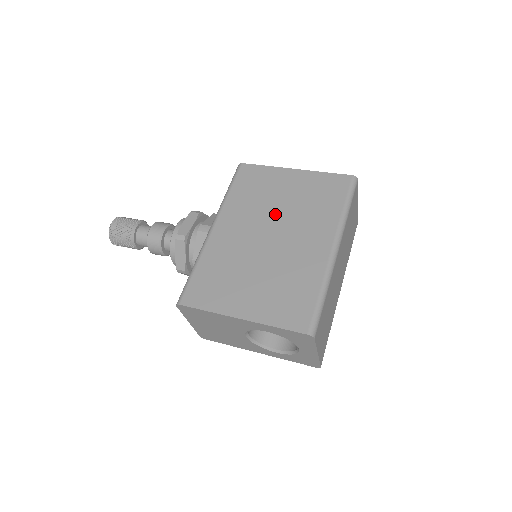
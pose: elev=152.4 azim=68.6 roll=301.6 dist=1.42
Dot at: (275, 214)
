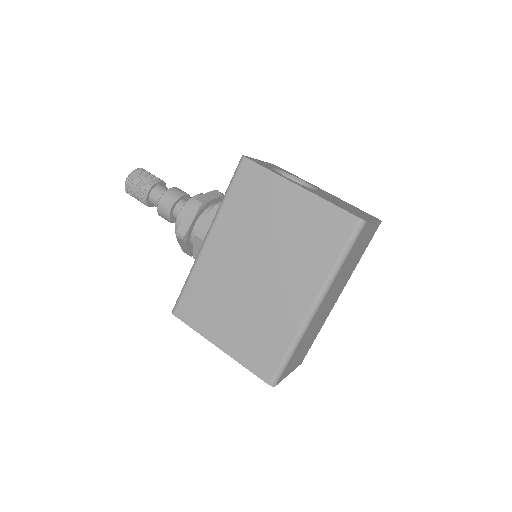
Dot at: (266, 245)
